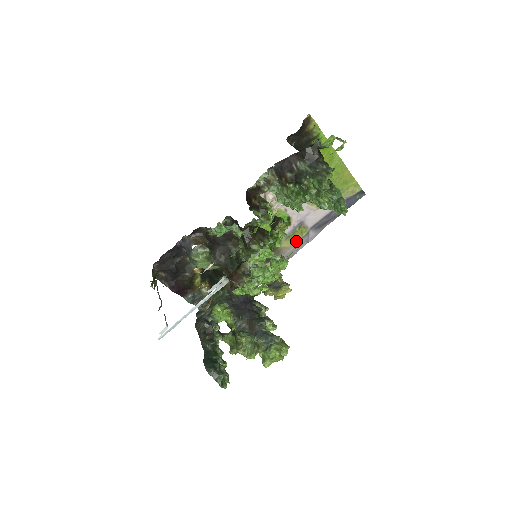
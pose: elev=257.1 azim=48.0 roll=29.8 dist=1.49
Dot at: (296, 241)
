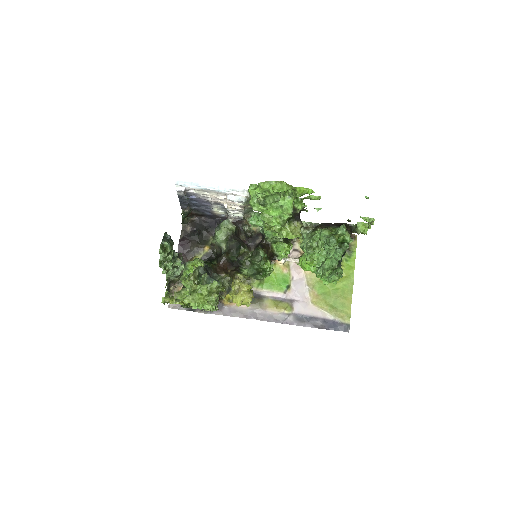
Dot at: (277, 310)
